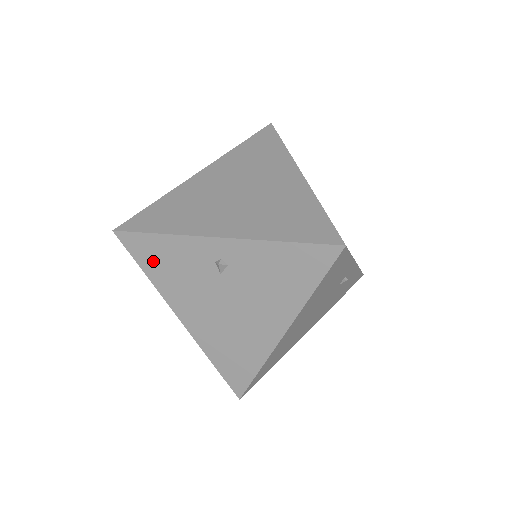
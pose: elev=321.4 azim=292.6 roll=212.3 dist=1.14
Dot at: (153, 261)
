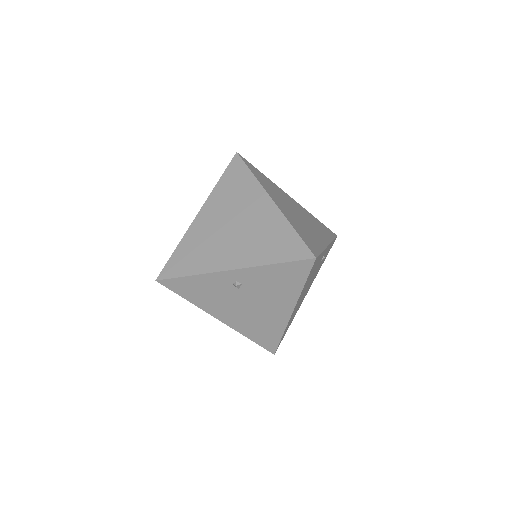
Dot at: (190, 292)
